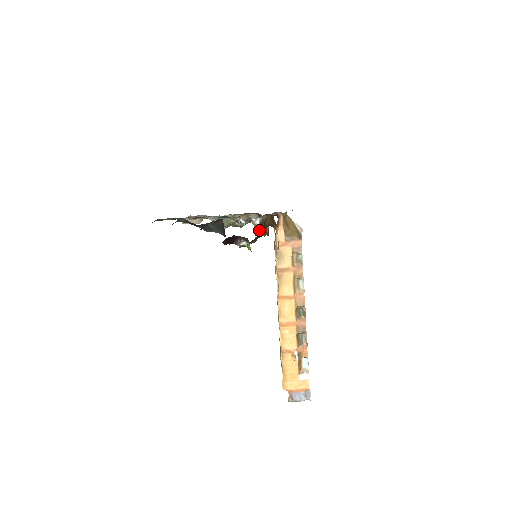
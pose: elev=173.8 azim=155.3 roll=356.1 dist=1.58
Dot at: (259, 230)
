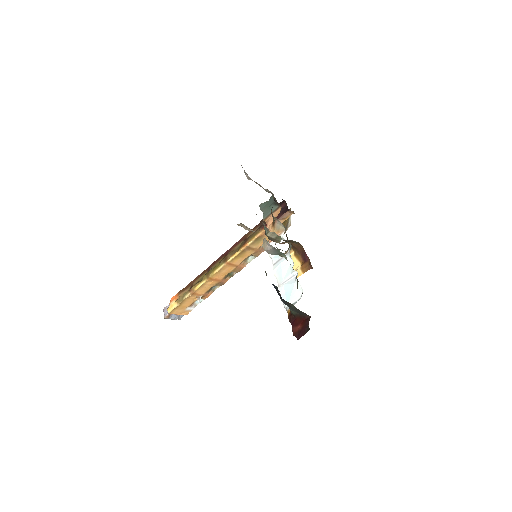
Dot at: occluded
